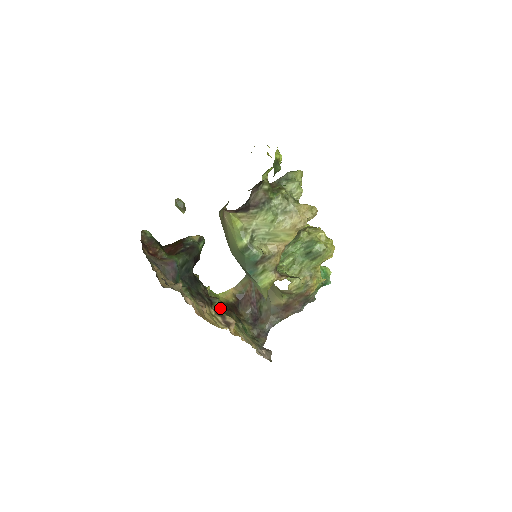
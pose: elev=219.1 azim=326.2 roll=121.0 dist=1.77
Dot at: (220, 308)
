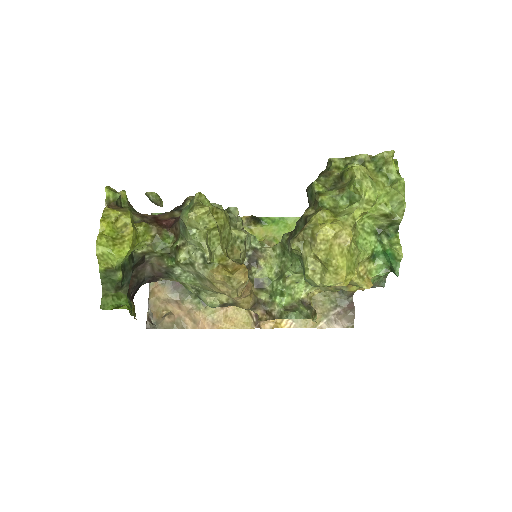
Dot at: occluded
